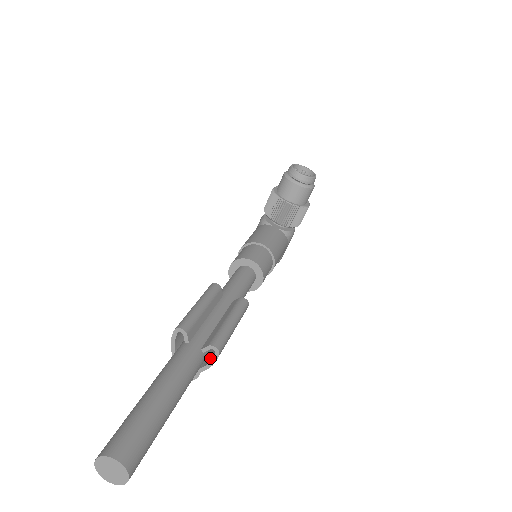
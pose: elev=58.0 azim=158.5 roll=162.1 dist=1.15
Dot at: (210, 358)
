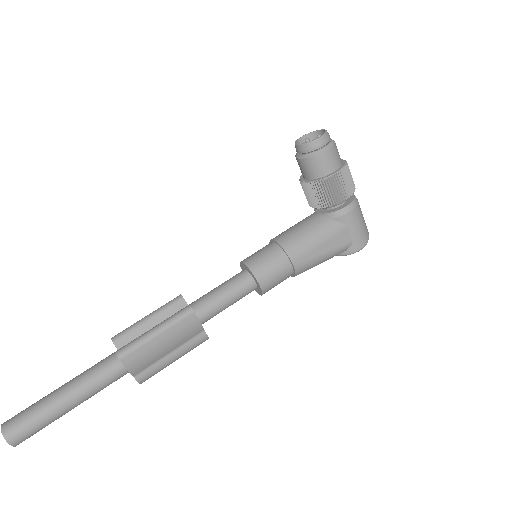
Dot at: (136, 364)
